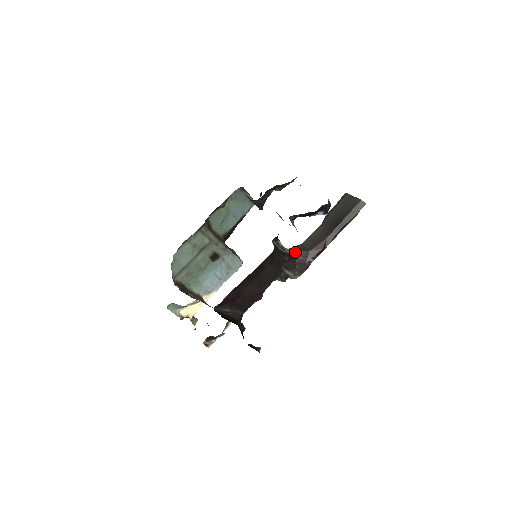
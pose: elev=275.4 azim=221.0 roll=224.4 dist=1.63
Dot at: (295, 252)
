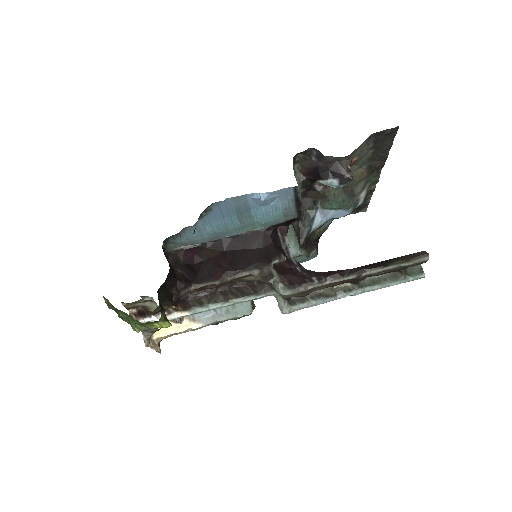
Dot at: (301, 267)
